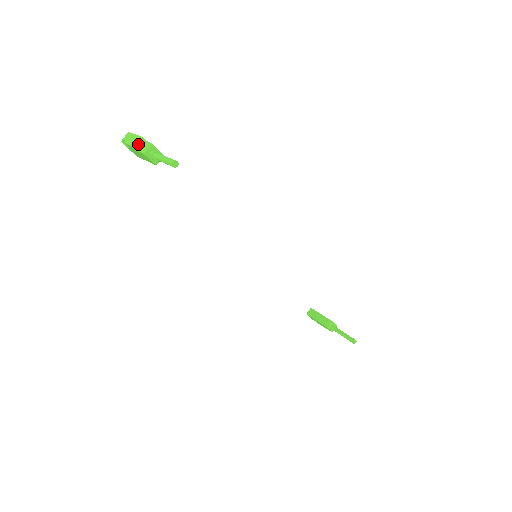
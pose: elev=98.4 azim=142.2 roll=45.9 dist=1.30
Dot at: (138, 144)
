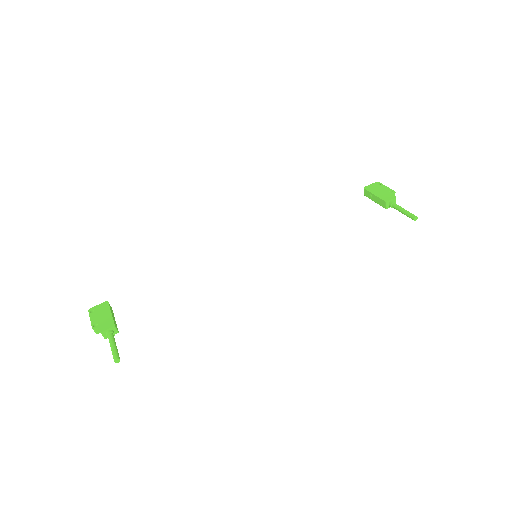
Dot at: (97, 333)
